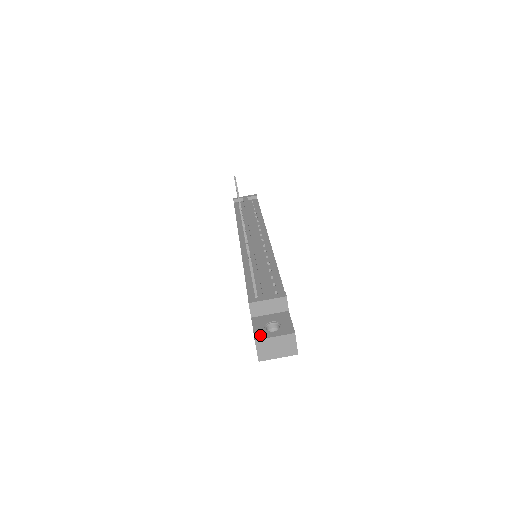
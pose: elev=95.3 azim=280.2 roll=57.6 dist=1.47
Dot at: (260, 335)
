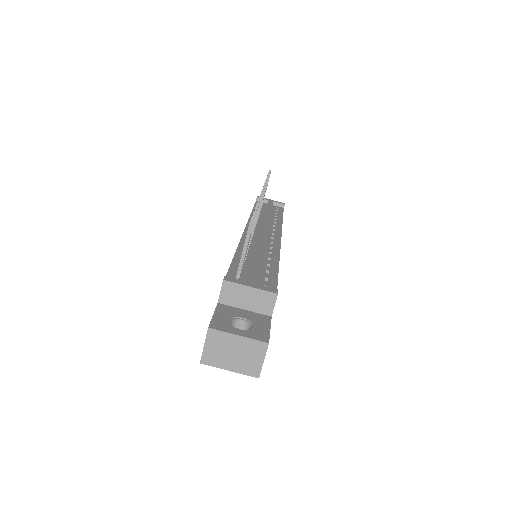
Dot at: (219, 325)
